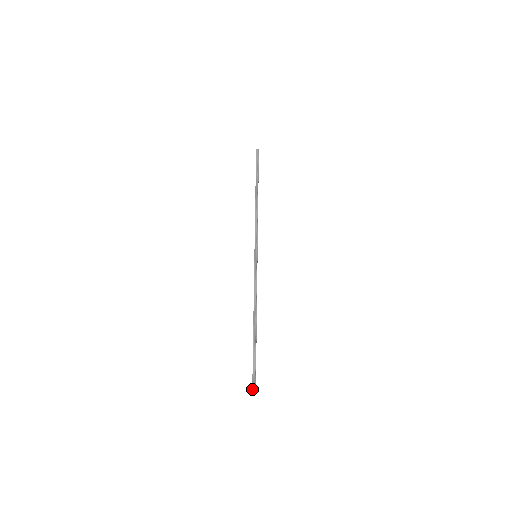
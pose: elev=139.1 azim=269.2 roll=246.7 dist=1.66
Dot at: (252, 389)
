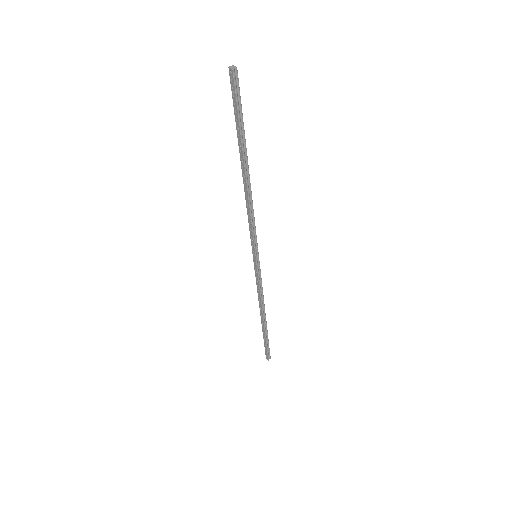
Dot at: (268, 359)
